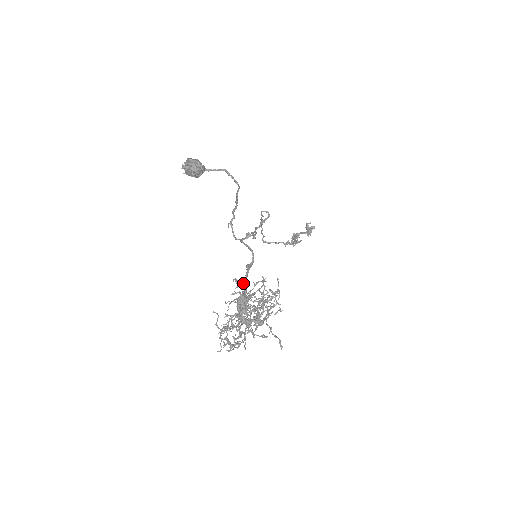
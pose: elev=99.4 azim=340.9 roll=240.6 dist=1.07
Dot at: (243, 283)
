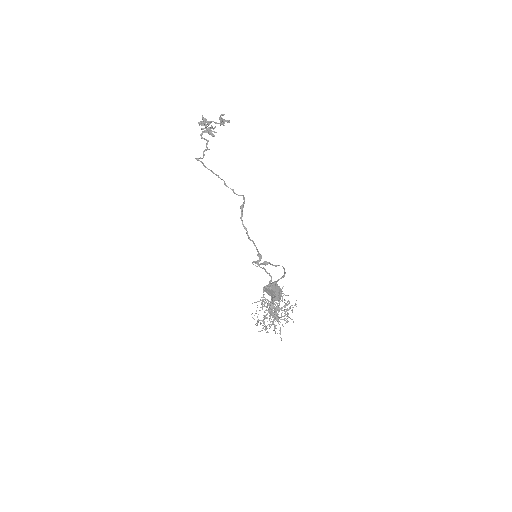
Dot at: (273, 302)
